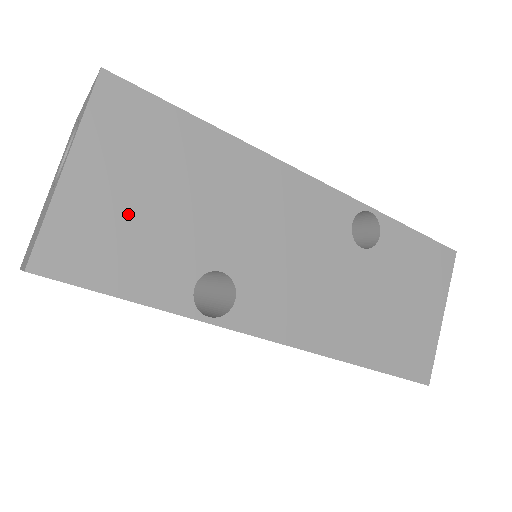
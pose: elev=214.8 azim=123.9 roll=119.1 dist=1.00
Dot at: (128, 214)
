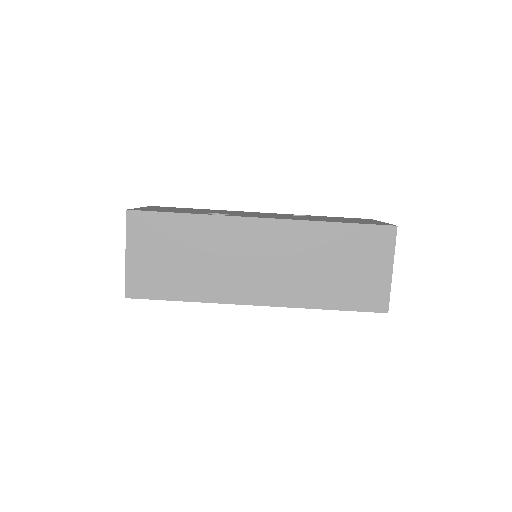
Dot at: occluded
